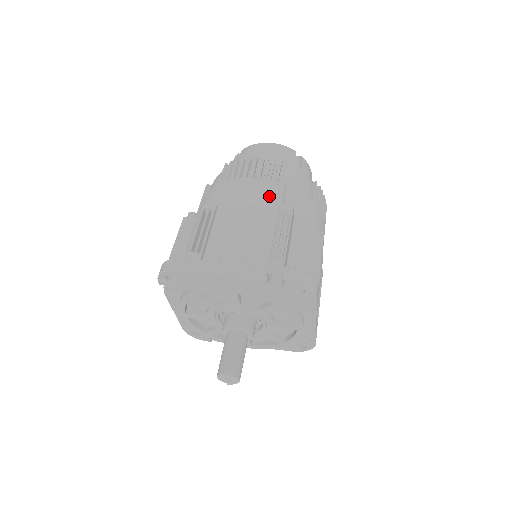
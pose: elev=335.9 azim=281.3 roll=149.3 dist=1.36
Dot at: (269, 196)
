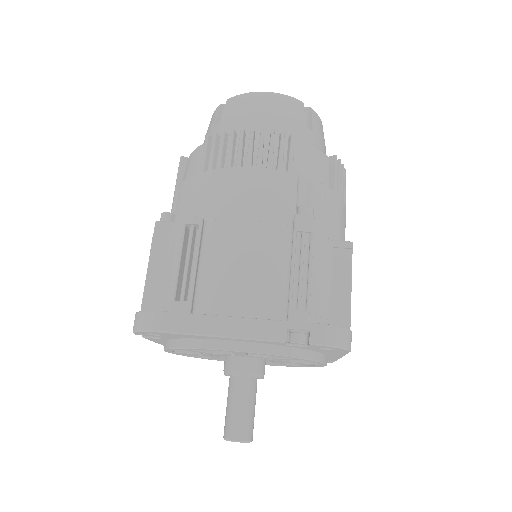
Dot at: (277, 199)
